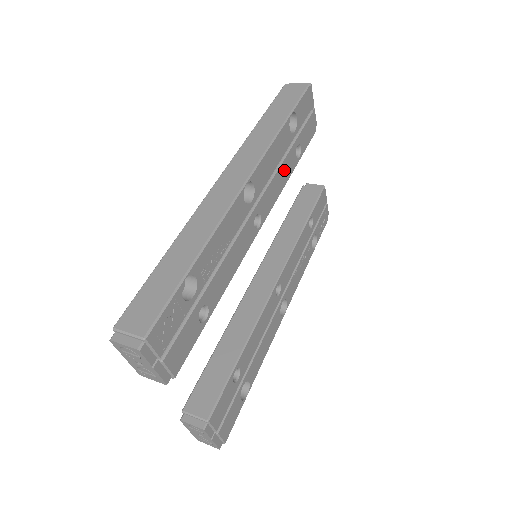
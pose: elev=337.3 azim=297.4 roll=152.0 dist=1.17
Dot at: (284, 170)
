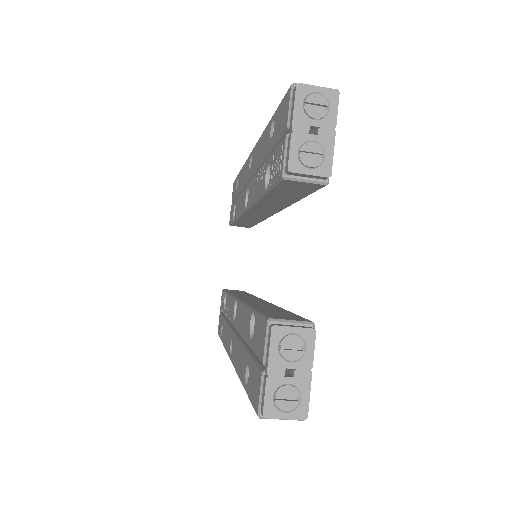
Dot at: occluded
